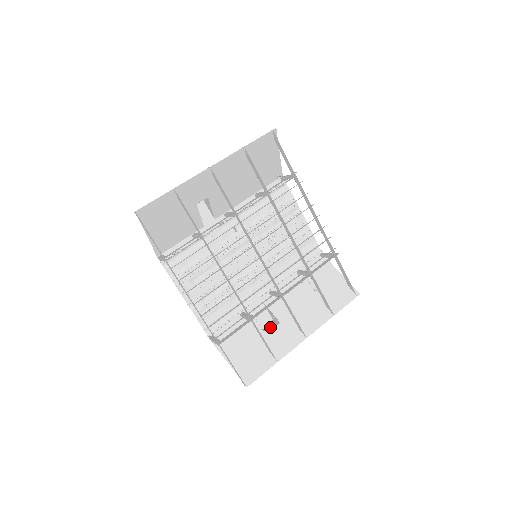
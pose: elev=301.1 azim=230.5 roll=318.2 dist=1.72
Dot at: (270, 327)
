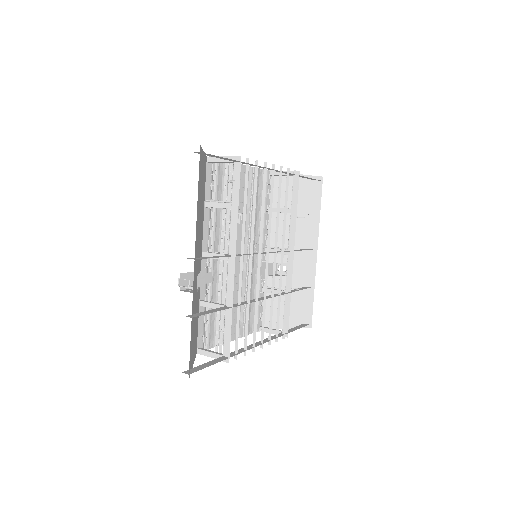
Dot at: occluded
